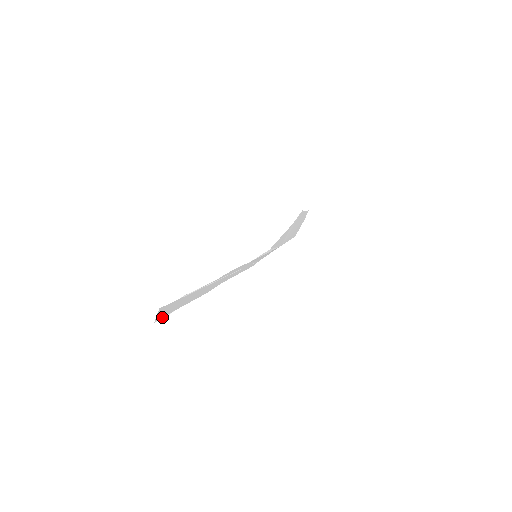
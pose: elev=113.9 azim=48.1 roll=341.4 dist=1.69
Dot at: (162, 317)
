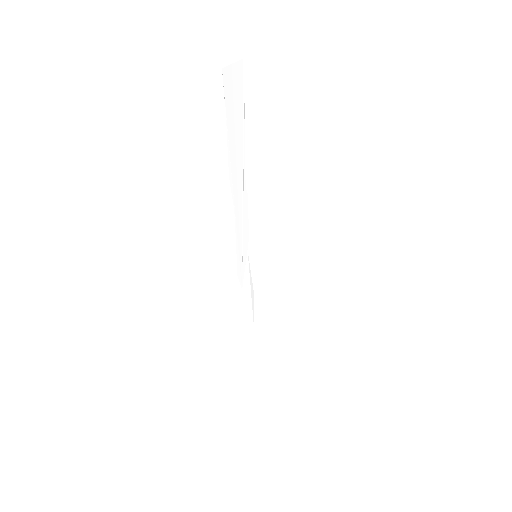
Dot at: (224, 83)
